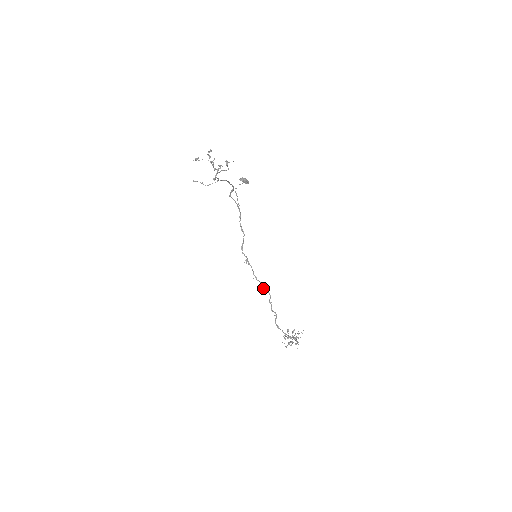
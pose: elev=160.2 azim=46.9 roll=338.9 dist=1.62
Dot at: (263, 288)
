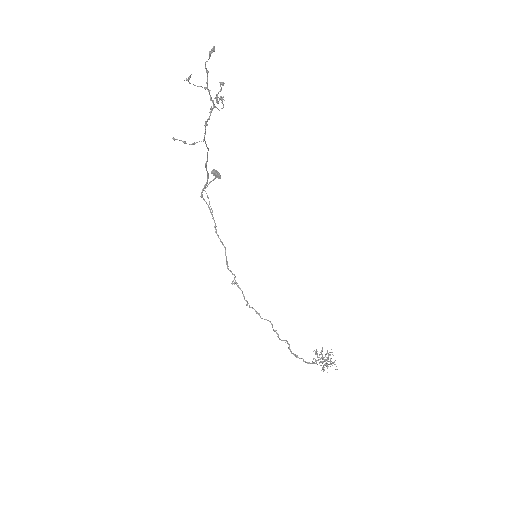
Dot at: (260, 316)
